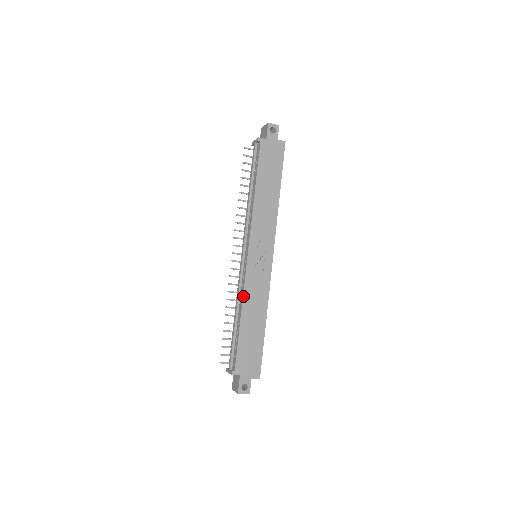
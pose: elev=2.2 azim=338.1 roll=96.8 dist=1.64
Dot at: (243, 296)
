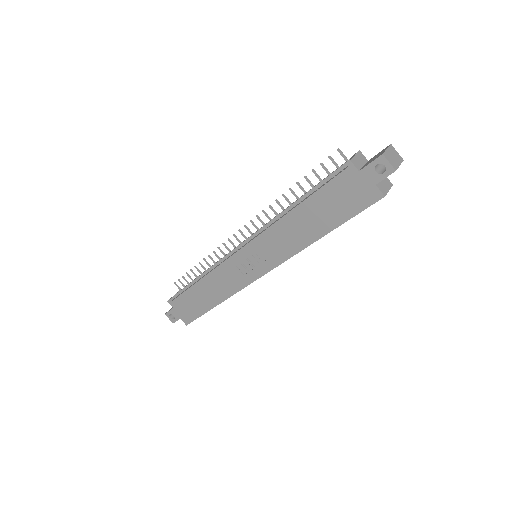
Dot at: (211, 271)
